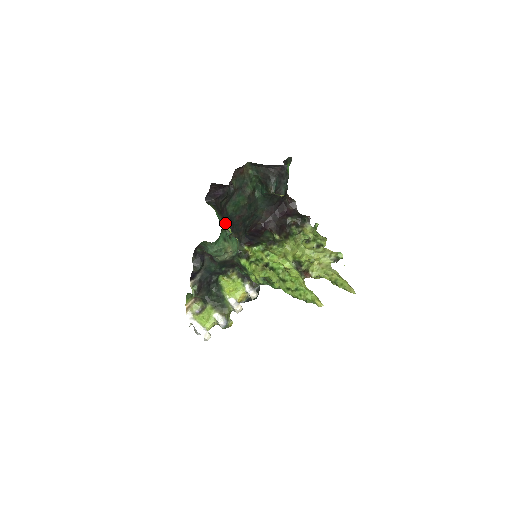
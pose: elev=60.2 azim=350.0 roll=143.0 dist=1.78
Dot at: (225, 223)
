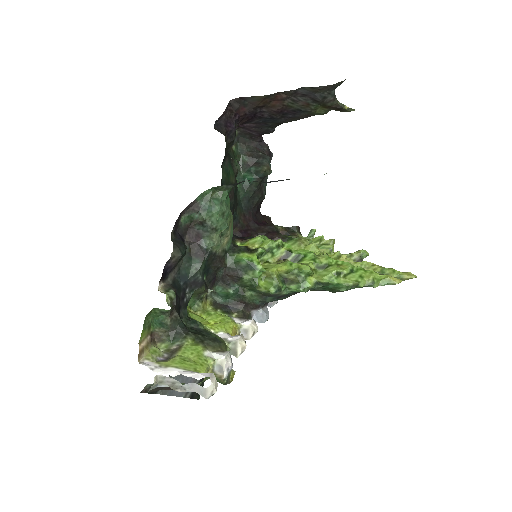
Dot at: occluded
